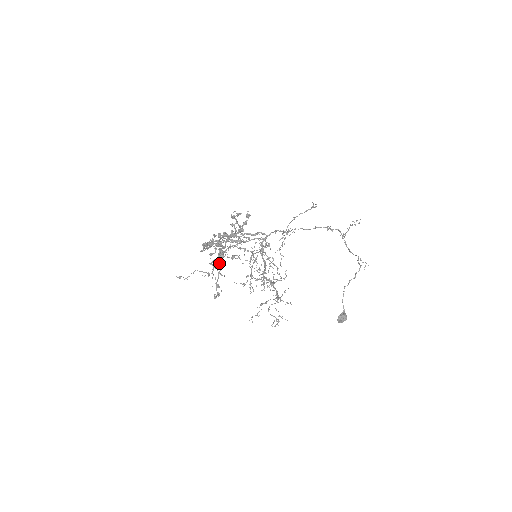
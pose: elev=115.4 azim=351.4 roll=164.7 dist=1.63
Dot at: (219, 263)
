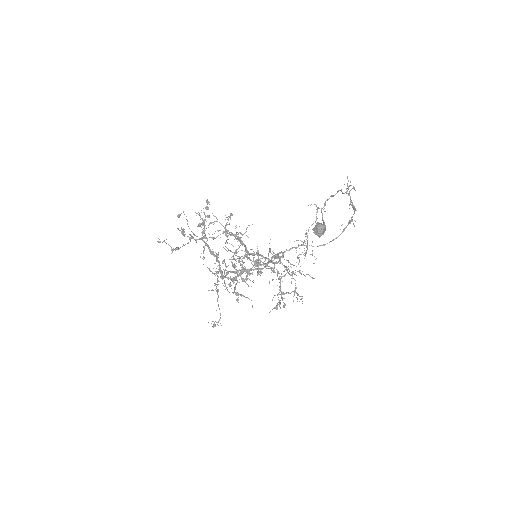
Dot at: (224, 276)
